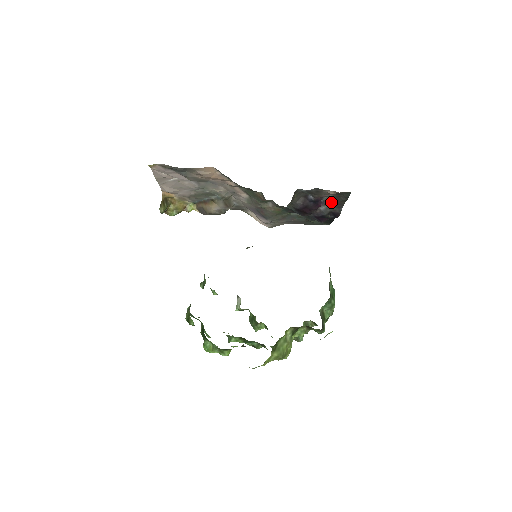
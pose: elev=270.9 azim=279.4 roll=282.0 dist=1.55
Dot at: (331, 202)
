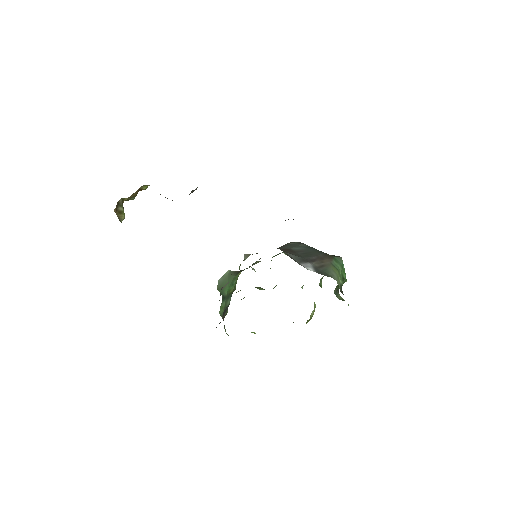
Dot at: occluded
